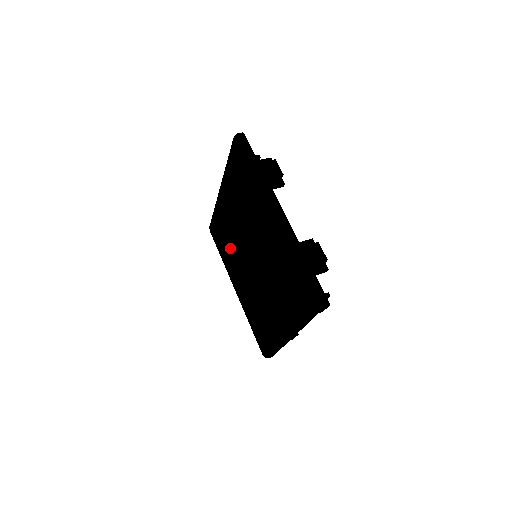
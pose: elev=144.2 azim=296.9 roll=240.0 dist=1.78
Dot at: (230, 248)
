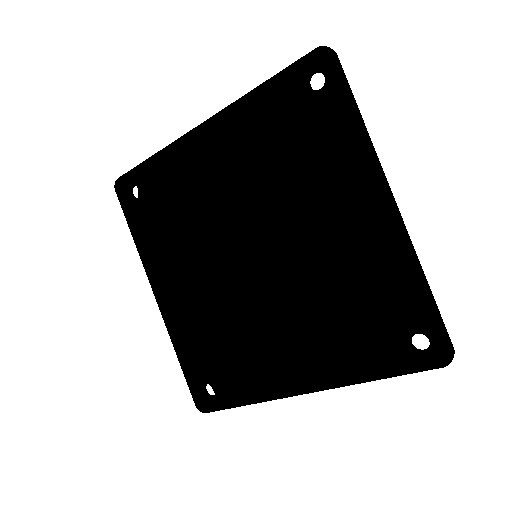
Dot at: (232, 336)
